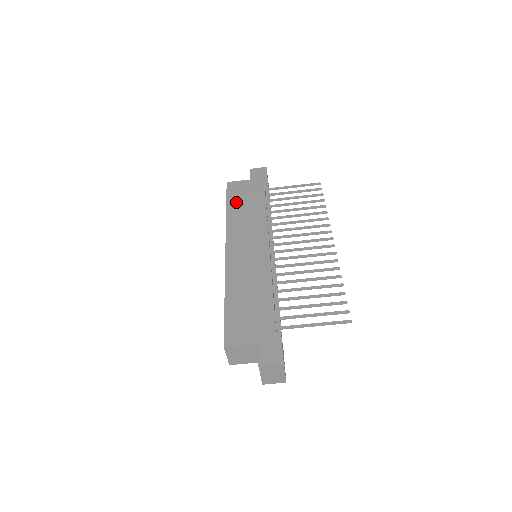
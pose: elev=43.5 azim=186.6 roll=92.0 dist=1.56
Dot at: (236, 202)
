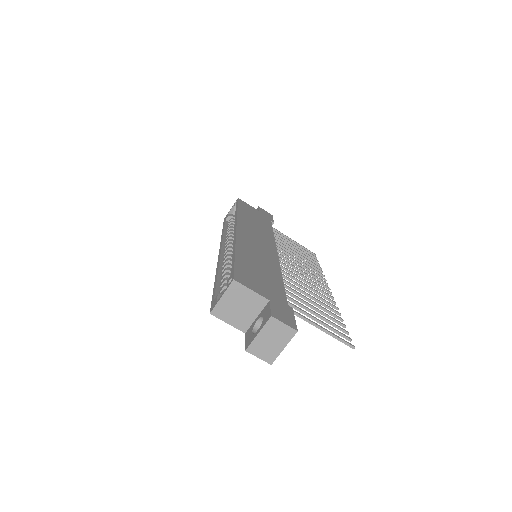
Dot at: (247, 212)
